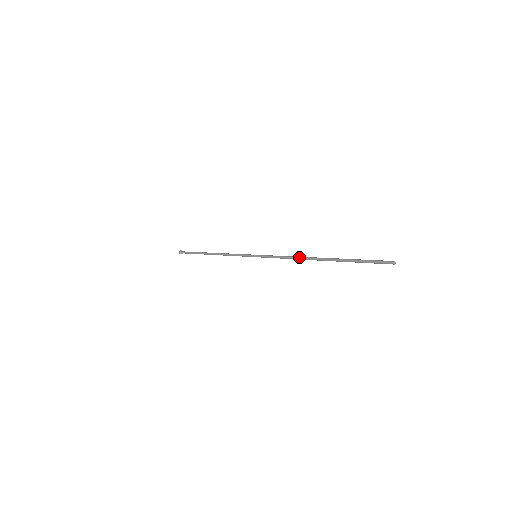
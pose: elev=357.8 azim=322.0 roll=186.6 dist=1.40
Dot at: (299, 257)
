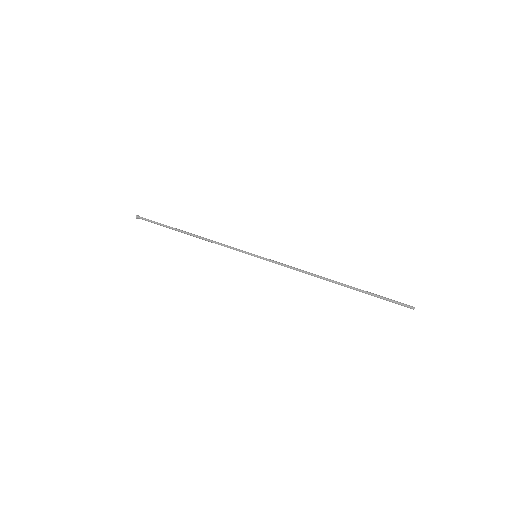
Dot at: (313, 275)
